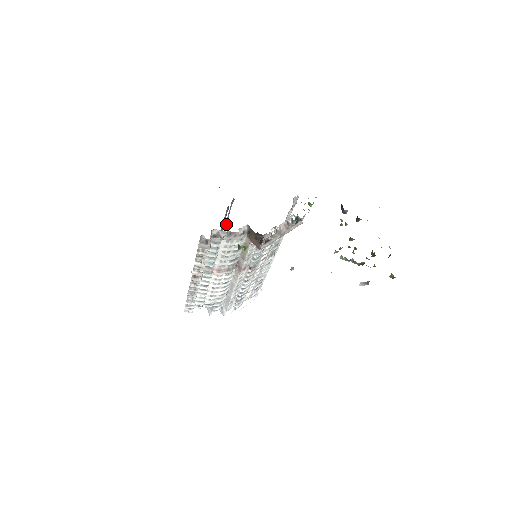
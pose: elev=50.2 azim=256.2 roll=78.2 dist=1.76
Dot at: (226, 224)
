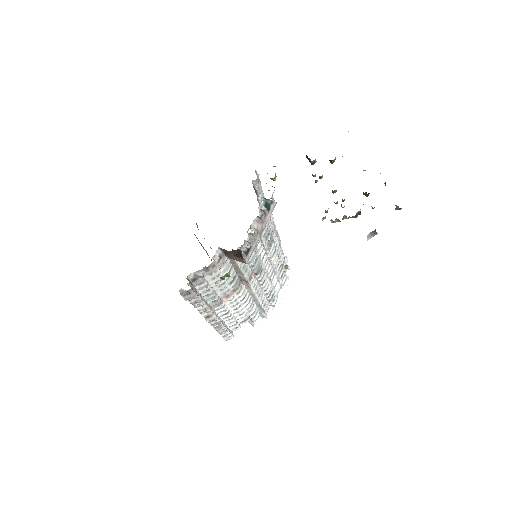
Dot at: occluded
